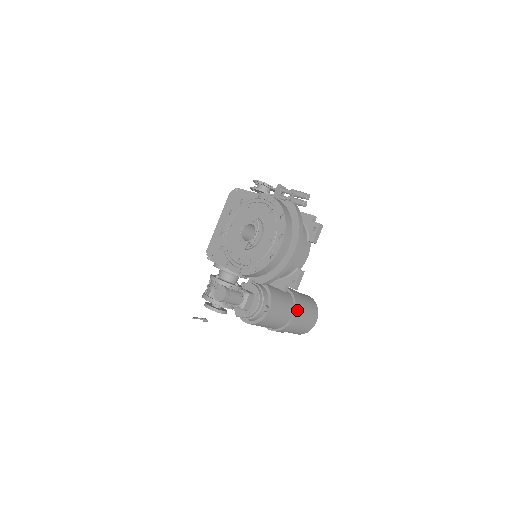
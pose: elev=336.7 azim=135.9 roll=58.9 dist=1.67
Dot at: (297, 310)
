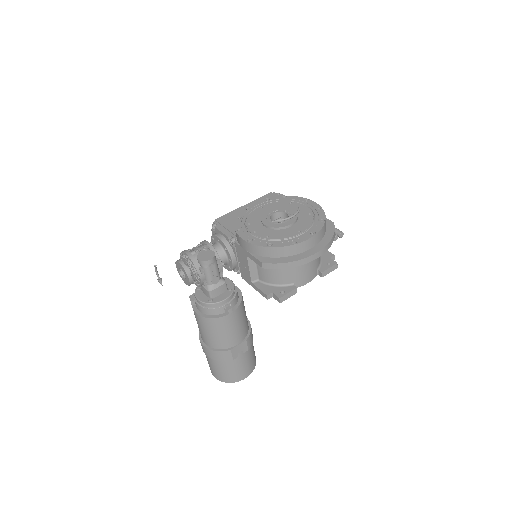
Dot at: (245, 344)
